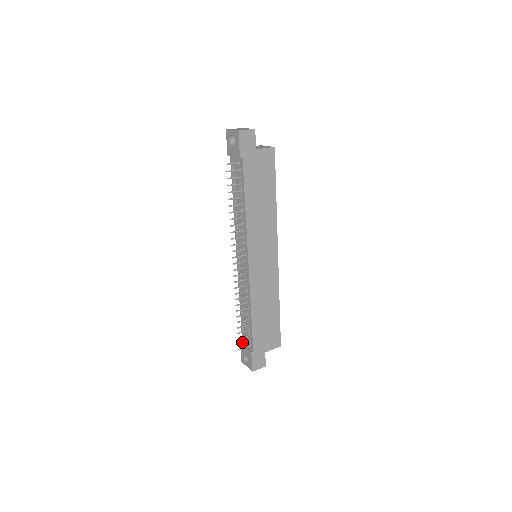
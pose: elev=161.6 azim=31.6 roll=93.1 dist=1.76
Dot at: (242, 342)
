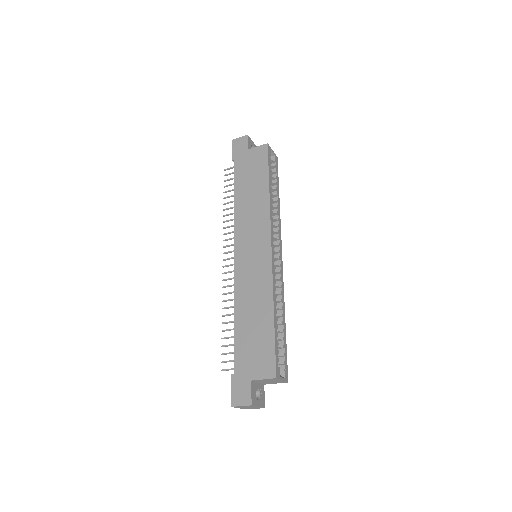
Dot at: occluded
